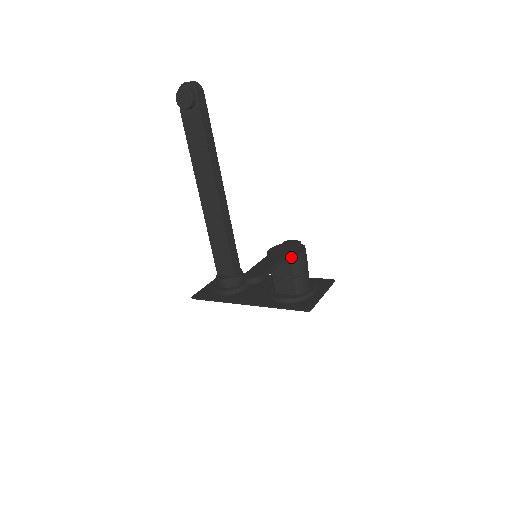
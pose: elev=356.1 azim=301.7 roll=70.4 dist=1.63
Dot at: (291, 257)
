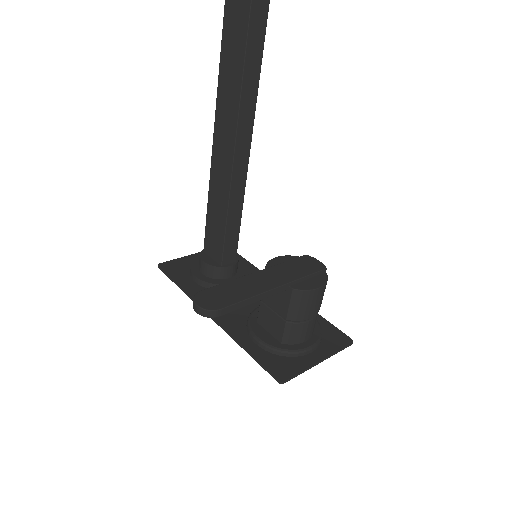
Dot at: (294, 291)
